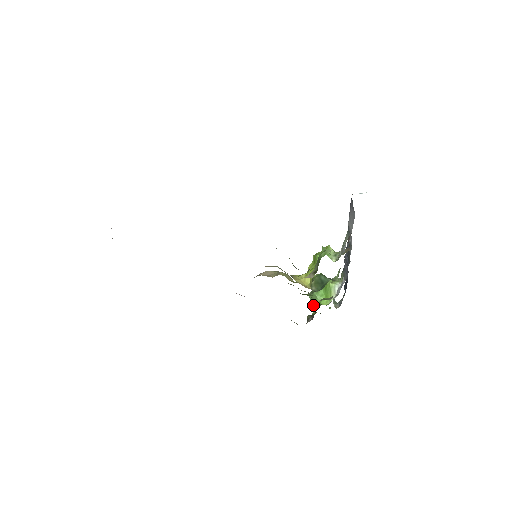
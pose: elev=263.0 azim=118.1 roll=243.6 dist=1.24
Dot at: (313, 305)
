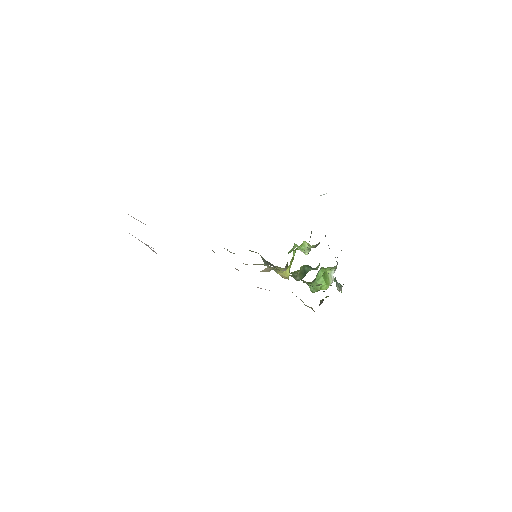
Dot at: (312, 291)
